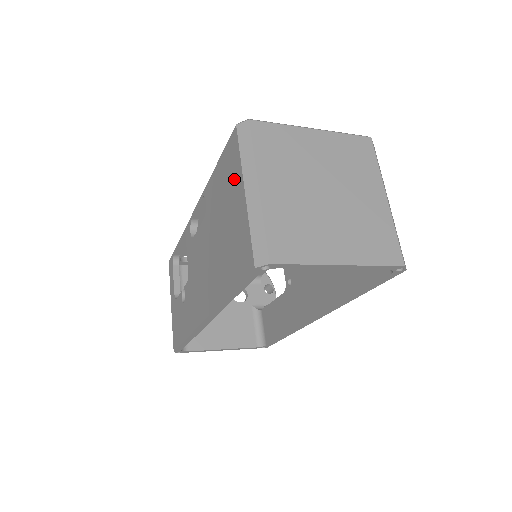
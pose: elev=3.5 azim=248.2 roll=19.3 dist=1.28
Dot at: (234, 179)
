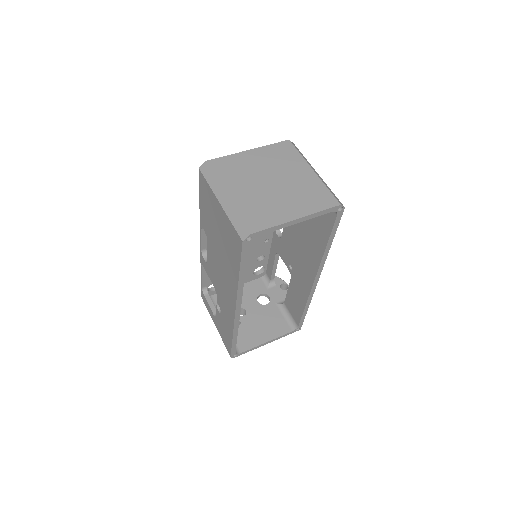
Dot at: (211, 200)
